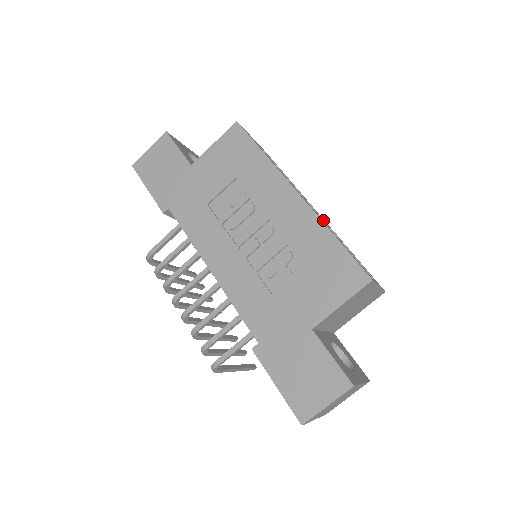
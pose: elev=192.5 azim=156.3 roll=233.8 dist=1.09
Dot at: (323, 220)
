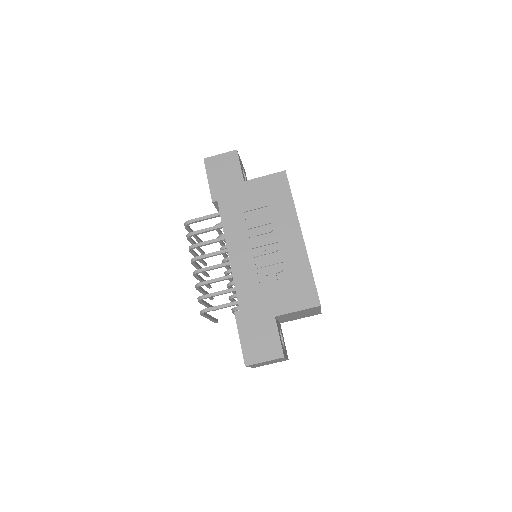
Dot at: occluded
